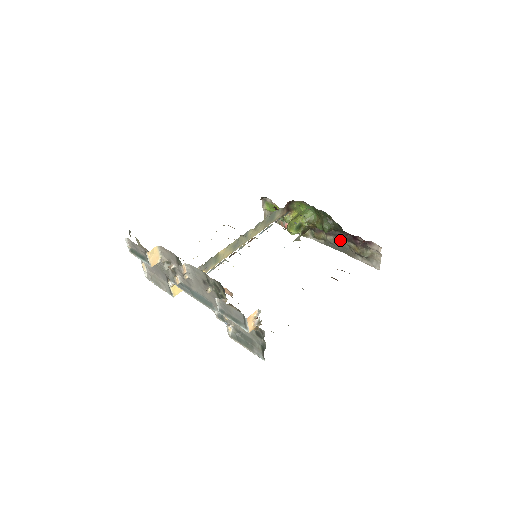
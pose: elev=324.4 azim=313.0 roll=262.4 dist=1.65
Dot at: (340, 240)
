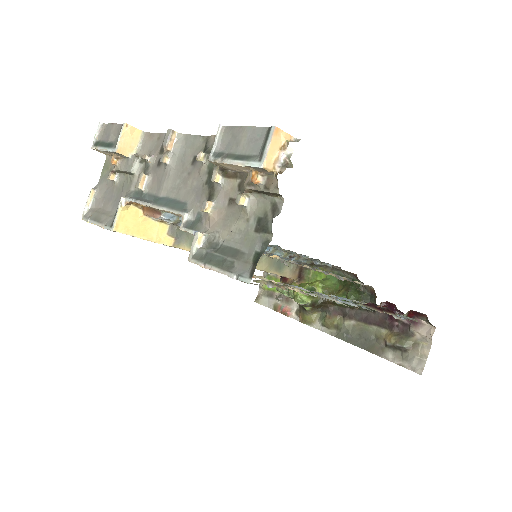
Dot at: (365, 326)
